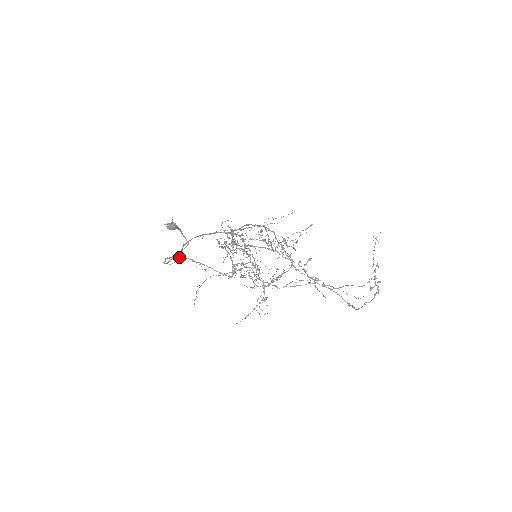
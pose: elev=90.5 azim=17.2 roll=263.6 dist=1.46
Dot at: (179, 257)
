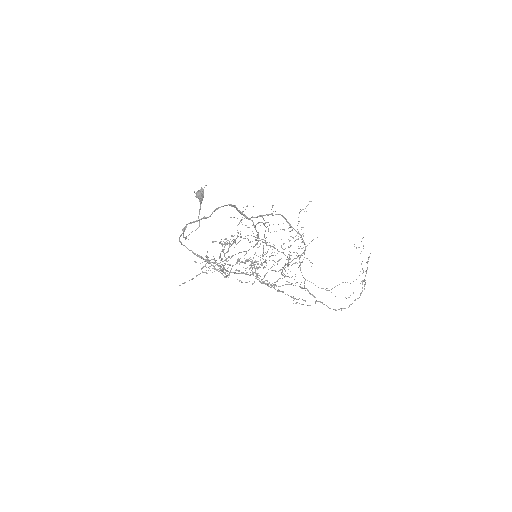
Dot at: (181, 243)
